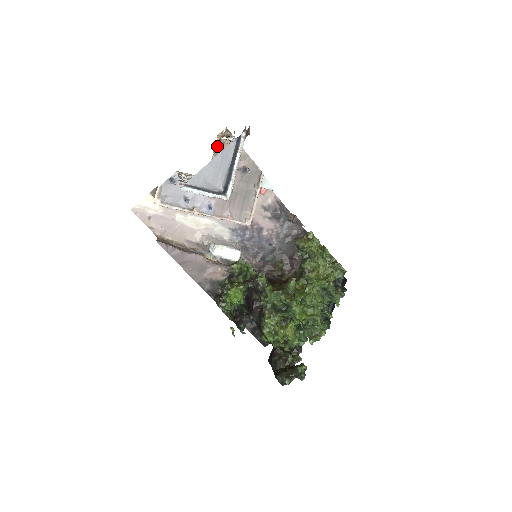
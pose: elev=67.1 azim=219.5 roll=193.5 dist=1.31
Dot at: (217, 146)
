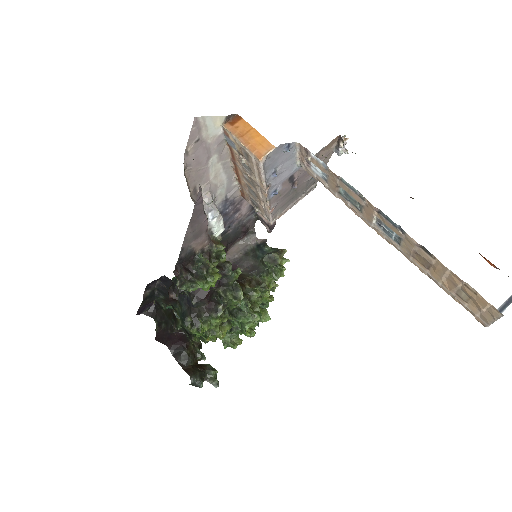
Dot at: occluded
